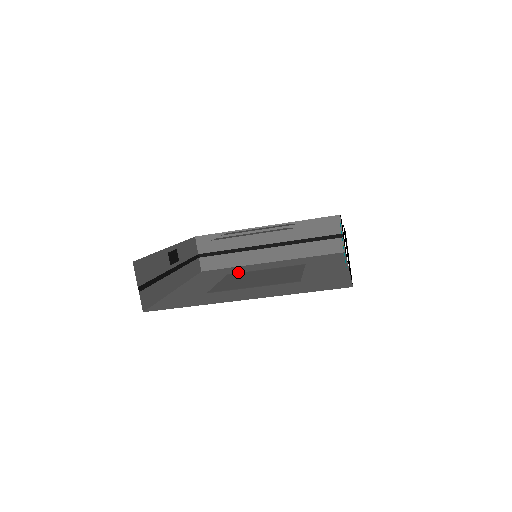
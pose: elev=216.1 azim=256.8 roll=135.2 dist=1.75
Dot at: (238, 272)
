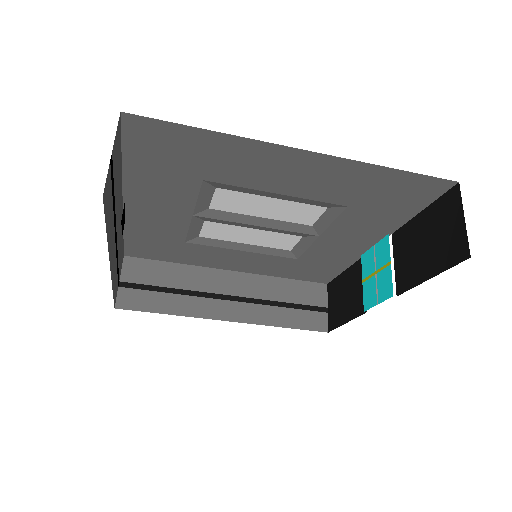
Dot at: occluded
